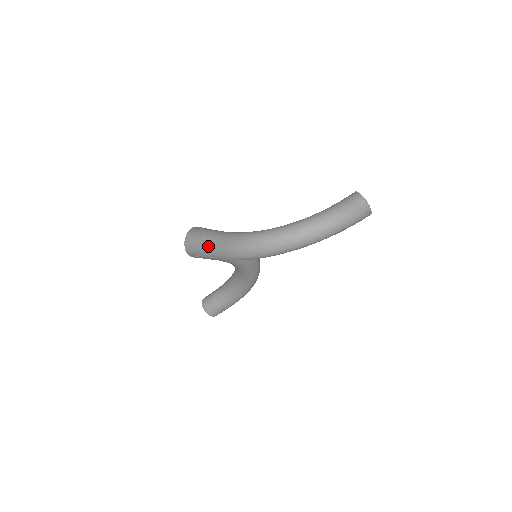
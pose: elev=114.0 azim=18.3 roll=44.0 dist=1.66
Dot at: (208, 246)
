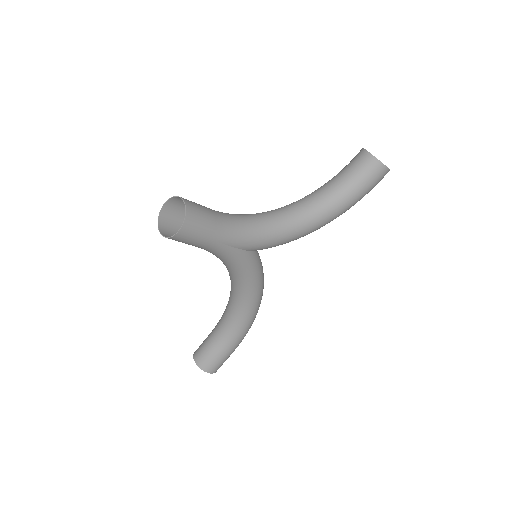
Dot at: (191, 216)
